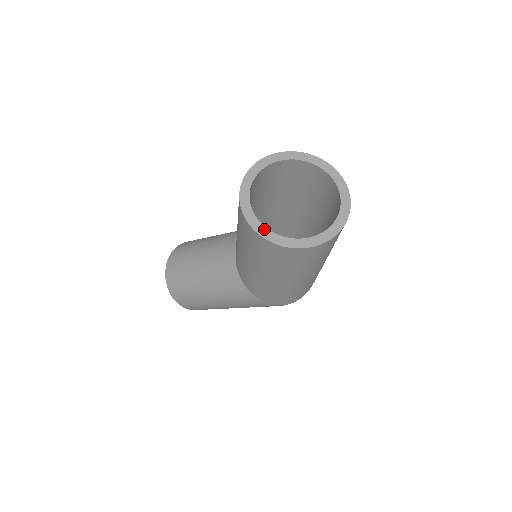
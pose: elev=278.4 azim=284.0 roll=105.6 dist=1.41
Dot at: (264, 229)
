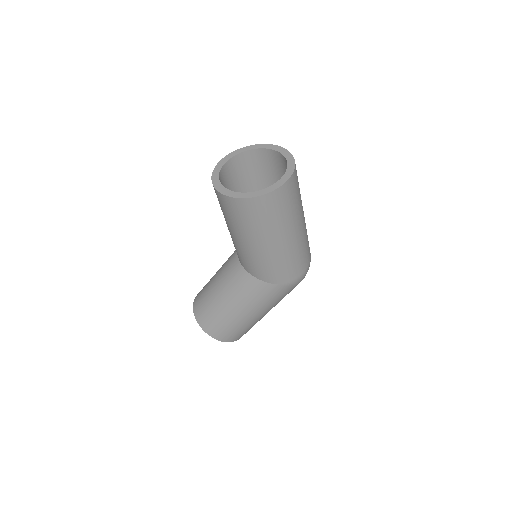
Dot at: (238, 194)
